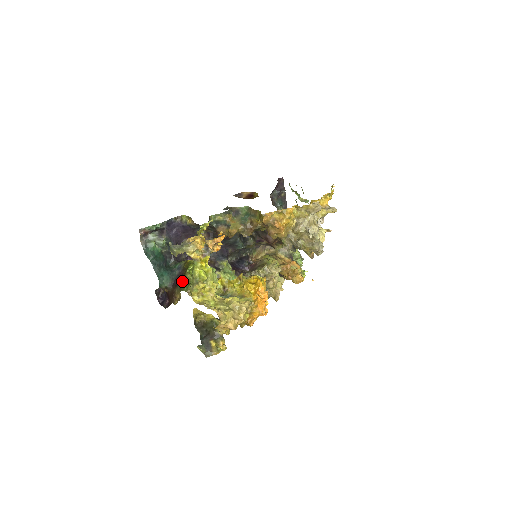
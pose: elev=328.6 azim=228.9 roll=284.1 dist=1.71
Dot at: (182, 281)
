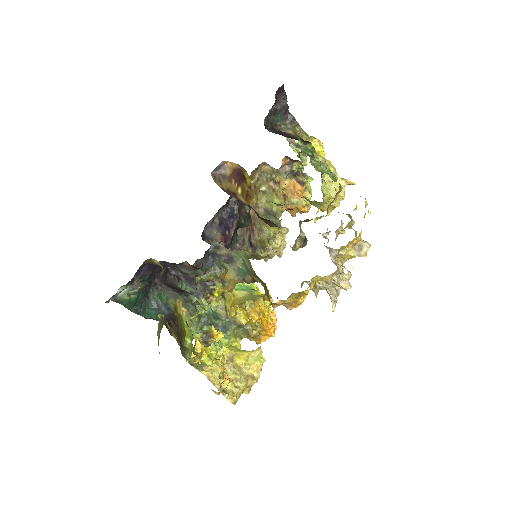
Dot at: (180, 345)
